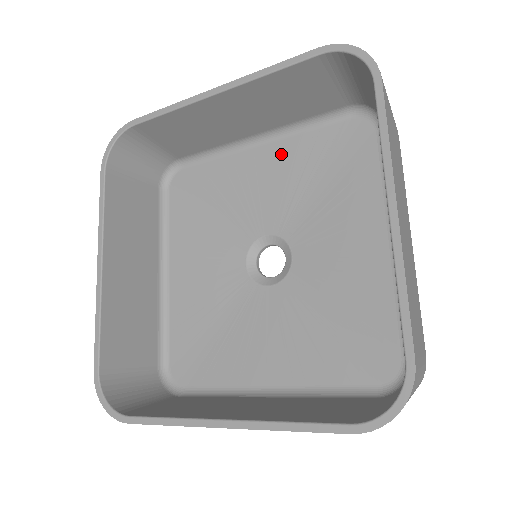
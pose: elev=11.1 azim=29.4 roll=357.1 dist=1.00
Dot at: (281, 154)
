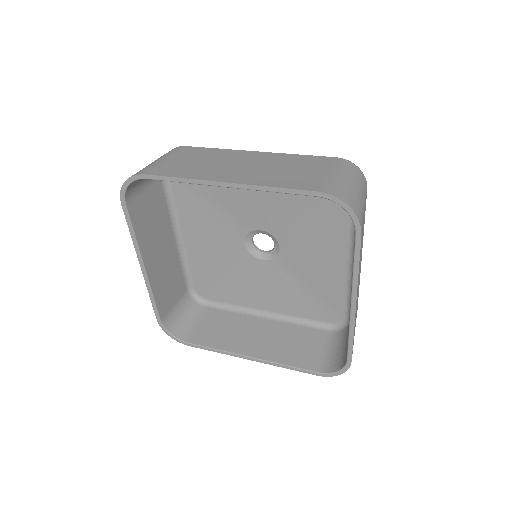
Dot at: occluded
